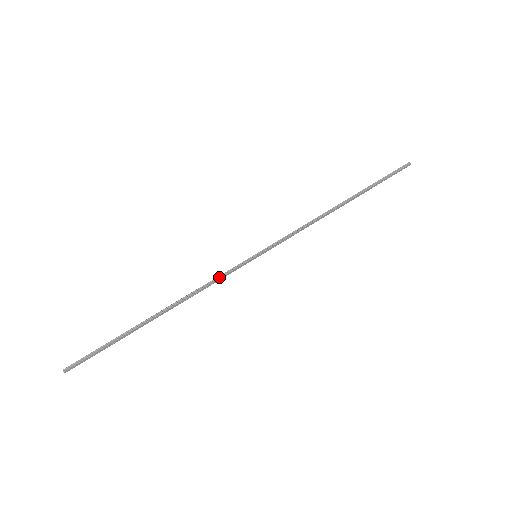
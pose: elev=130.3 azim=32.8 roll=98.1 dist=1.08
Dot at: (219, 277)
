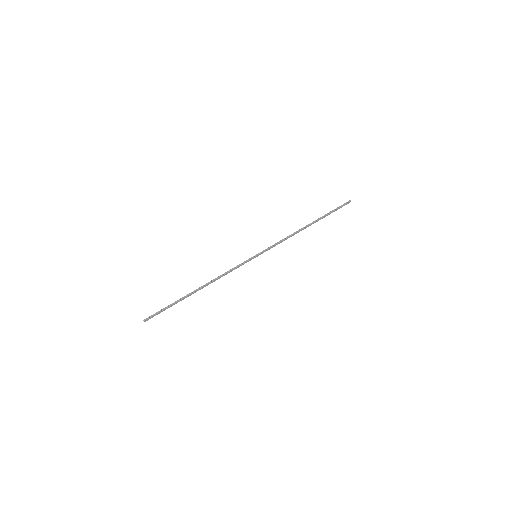
Dot at: (234, 268)
